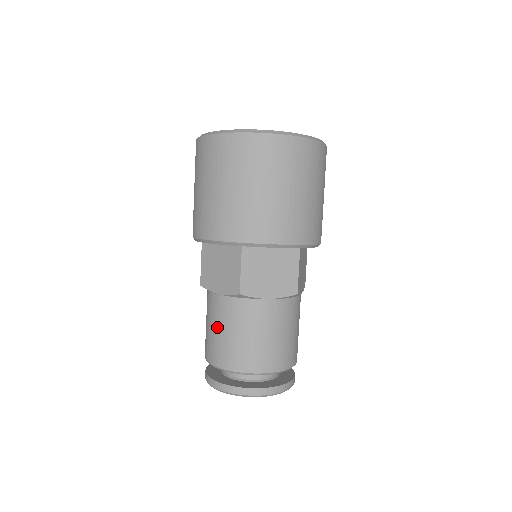
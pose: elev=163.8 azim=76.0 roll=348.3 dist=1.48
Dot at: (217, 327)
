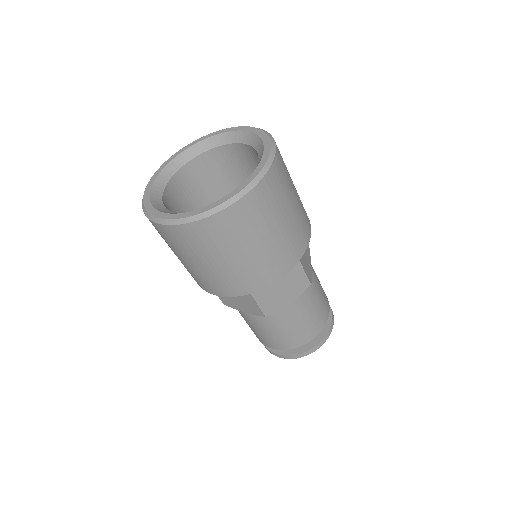
Dot at: occluded
